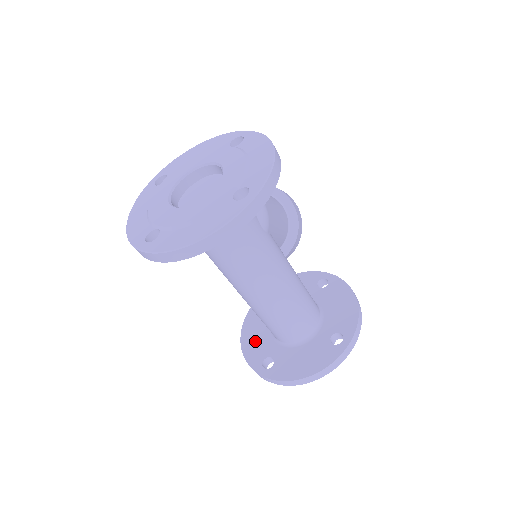
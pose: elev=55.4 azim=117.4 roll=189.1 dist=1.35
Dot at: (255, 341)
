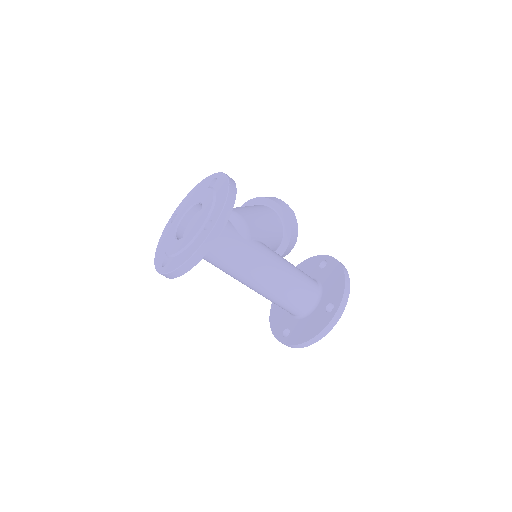
Dot at: (278, 318)
